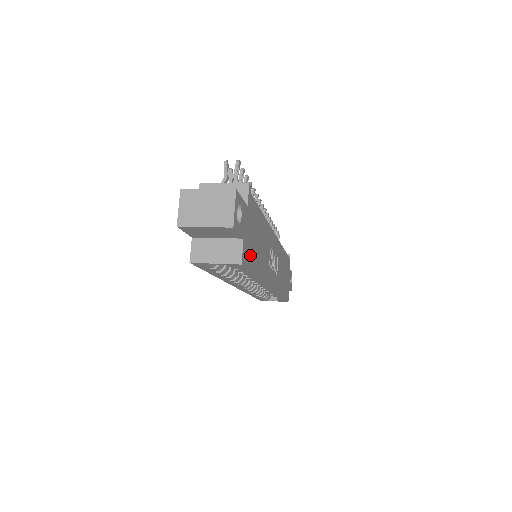
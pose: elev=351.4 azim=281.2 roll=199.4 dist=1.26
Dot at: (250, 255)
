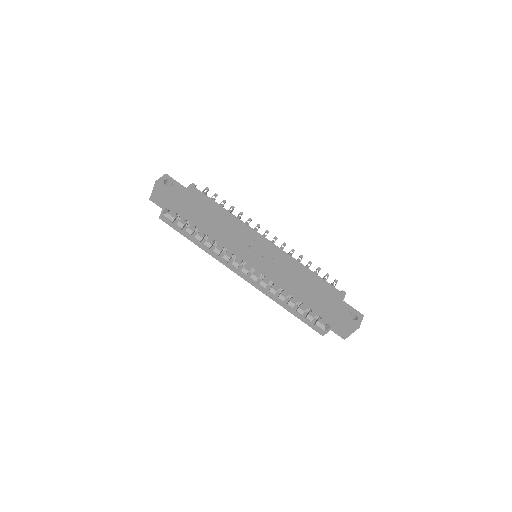
Dot at: (186, 208)
